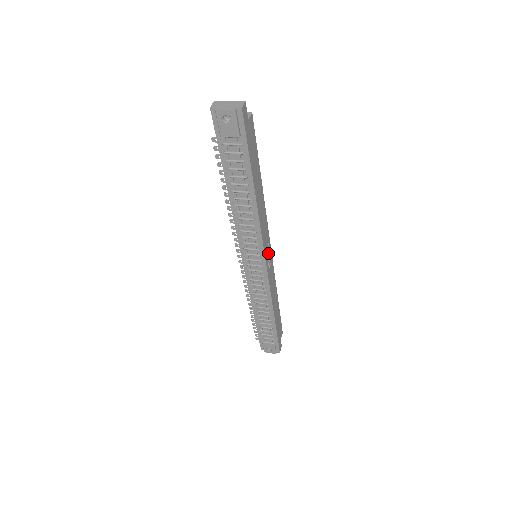
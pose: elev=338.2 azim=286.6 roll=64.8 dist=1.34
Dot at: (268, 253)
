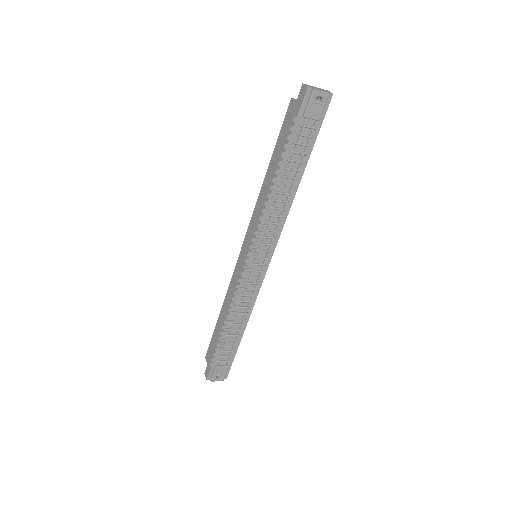
Dot at: occluded
